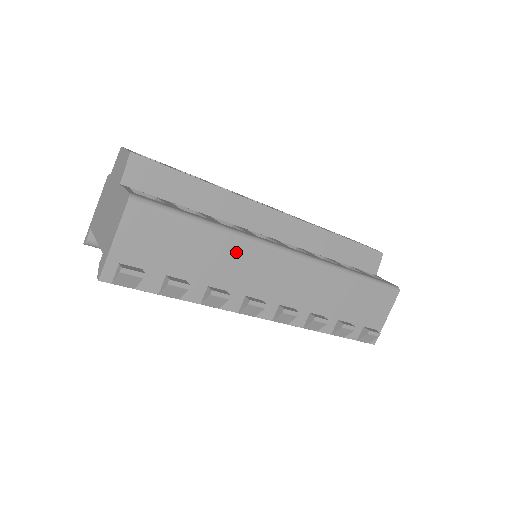
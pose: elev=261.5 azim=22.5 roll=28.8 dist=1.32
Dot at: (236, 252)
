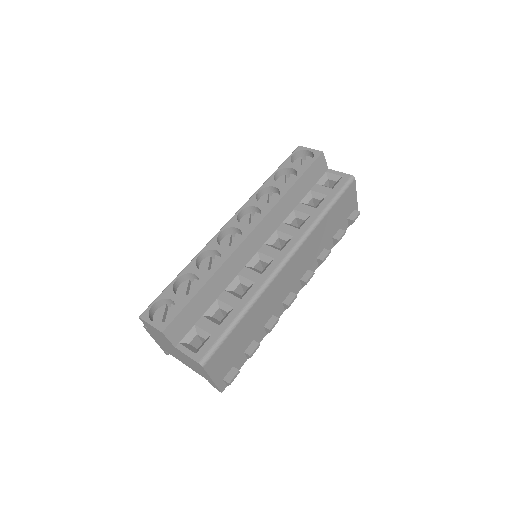
Dot at: (263, 302)
